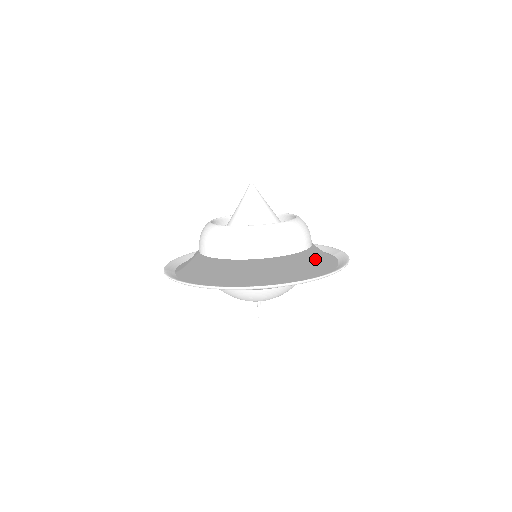
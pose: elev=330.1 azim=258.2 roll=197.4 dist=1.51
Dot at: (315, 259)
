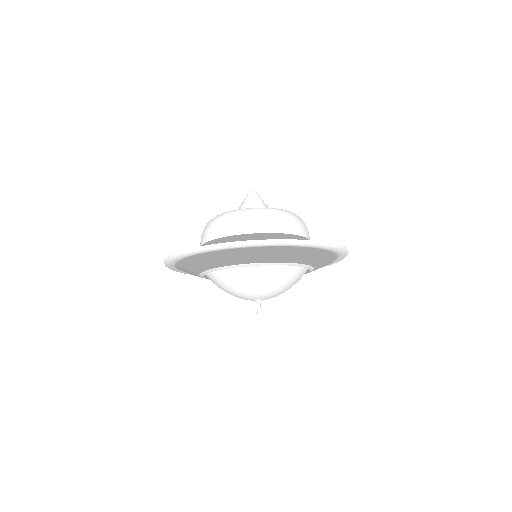
Dot at: occluded
